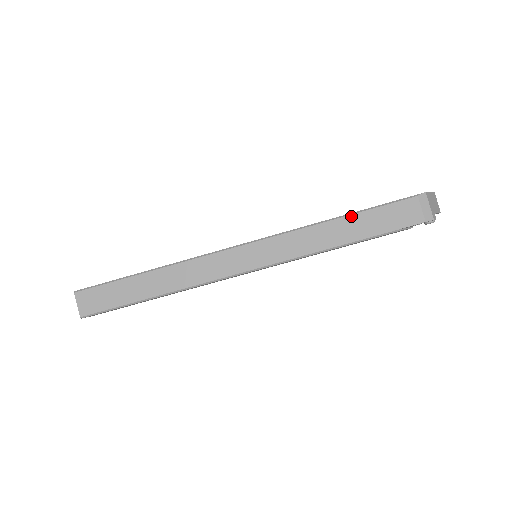
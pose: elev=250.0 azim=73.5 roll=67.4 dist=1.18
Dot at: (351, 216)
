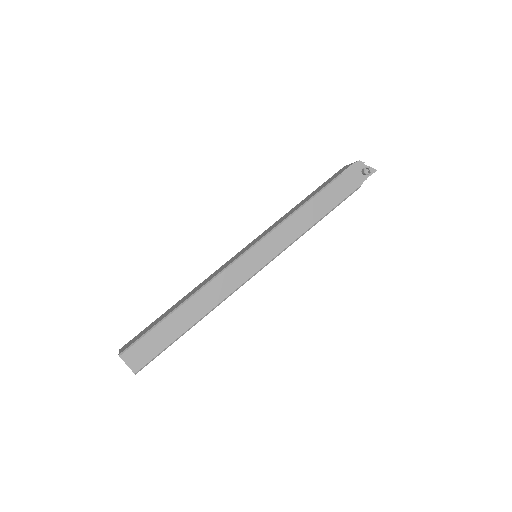
Dot at: (307, 197)
